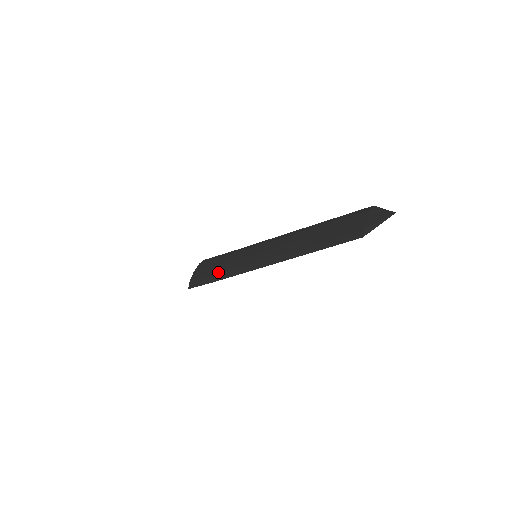
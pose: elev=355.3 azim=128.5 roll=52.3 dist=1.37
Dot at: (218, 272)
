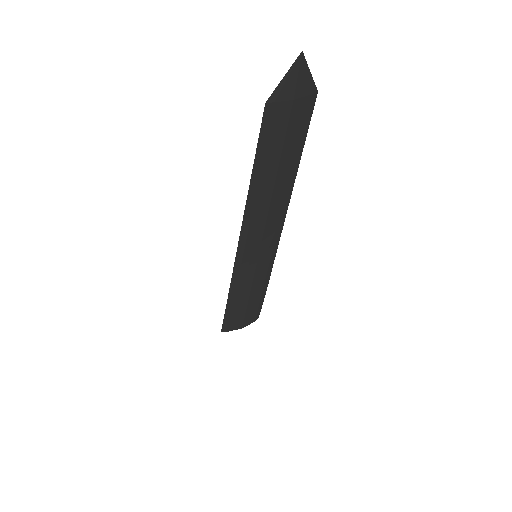
Dot at: occluded
